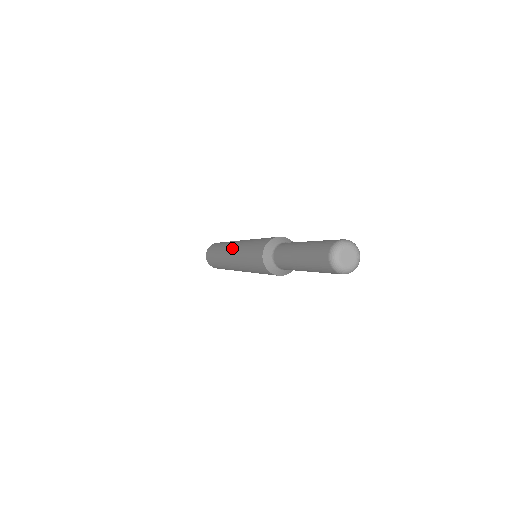
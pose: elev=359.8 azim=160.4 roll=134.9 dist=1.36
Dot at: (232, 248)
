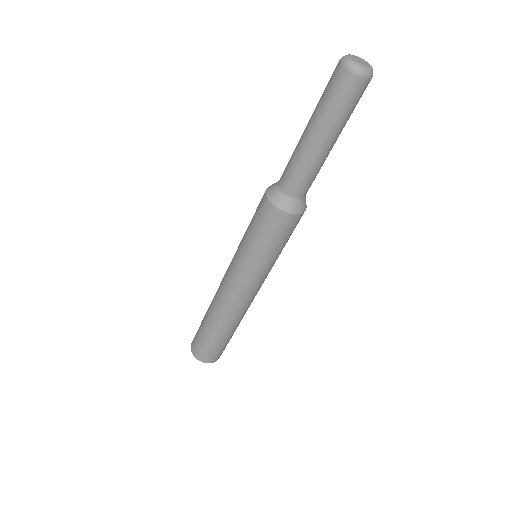
Dot at: (224, 276)
